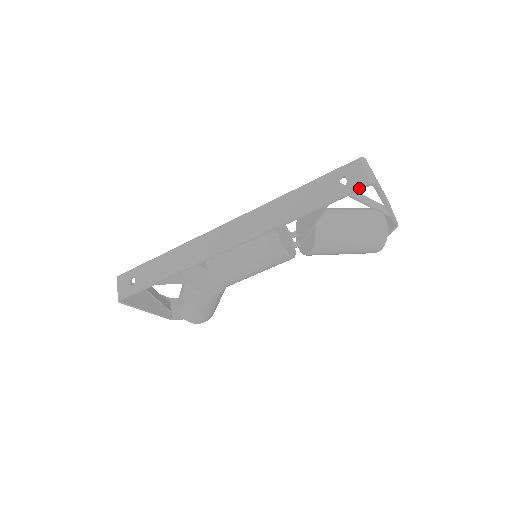
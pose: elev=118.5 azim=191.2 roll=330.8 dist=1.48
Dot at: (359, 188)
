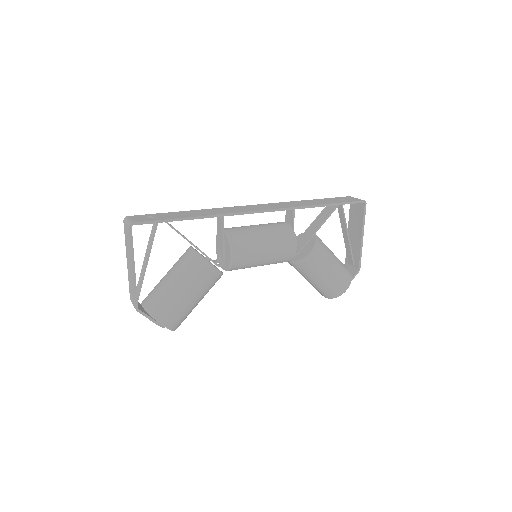
Dot at: (358, 201)
